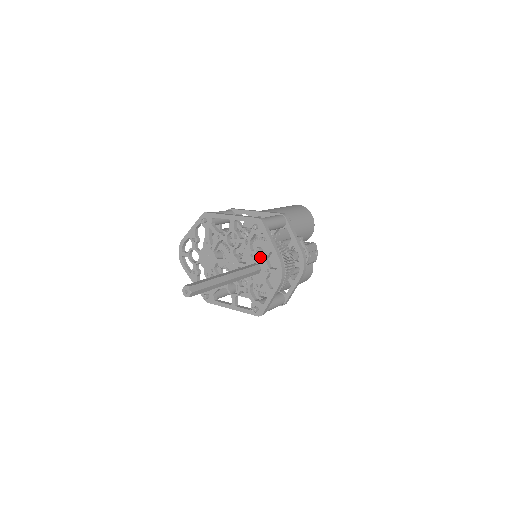
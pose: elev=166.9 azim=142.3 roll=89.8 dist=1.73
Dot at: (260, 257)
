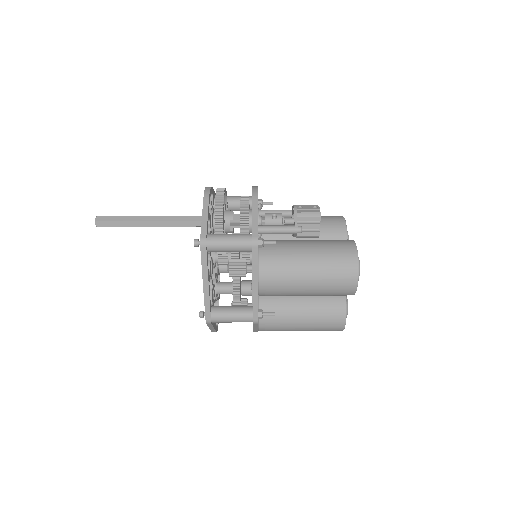
Dot at: occluded
